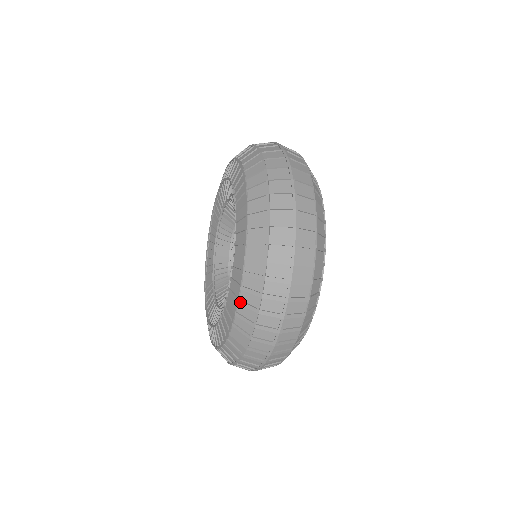
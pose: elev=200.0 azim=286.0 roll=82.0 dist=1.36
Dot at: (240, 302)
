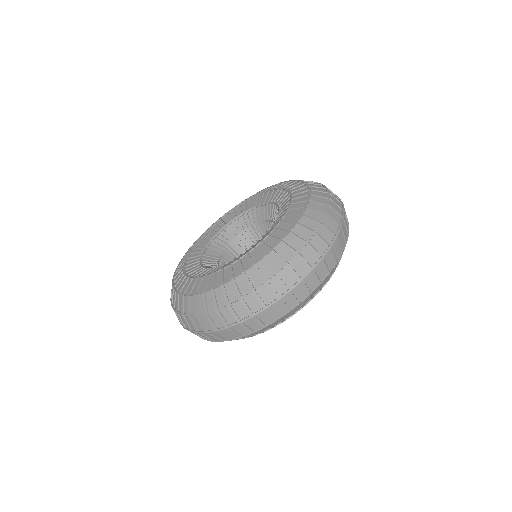
Dot at: (276, 249)
